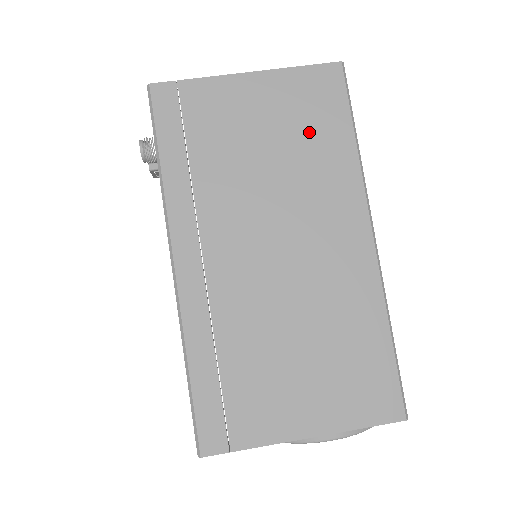
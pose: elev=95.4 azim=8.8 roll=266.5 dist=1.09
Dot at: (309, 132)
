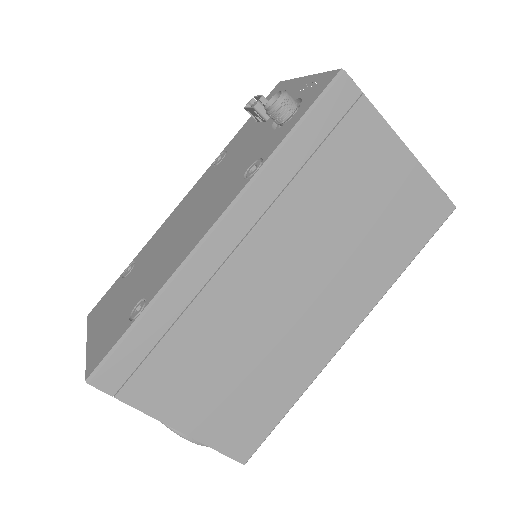
Dot at: (391, 232)
